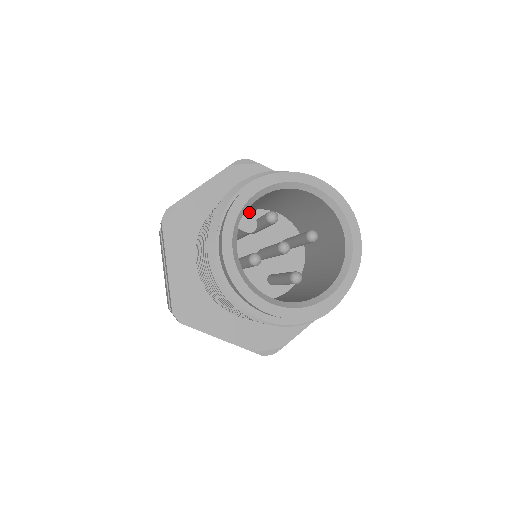
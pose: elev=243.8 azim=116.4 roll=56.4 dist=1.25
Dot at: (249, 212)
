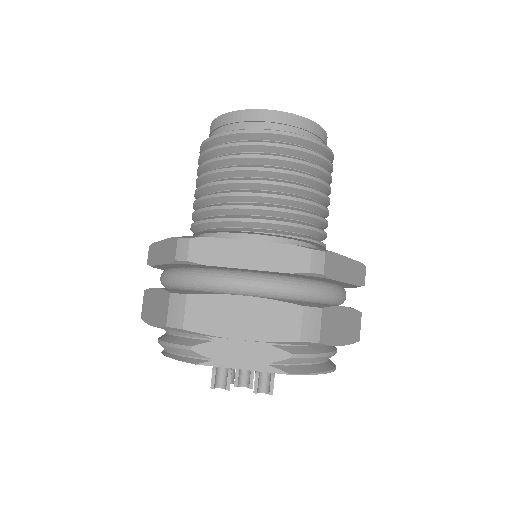
Dot at: occluded
